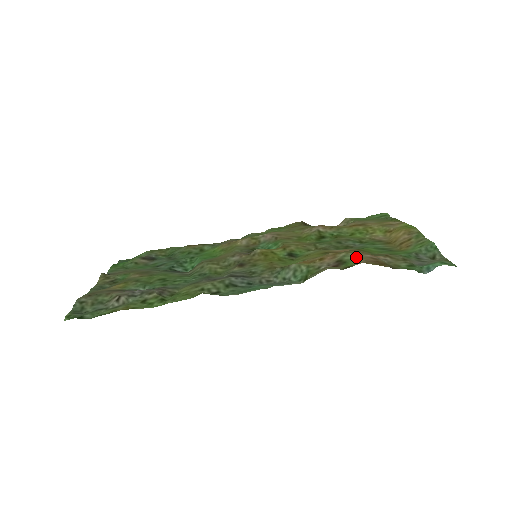
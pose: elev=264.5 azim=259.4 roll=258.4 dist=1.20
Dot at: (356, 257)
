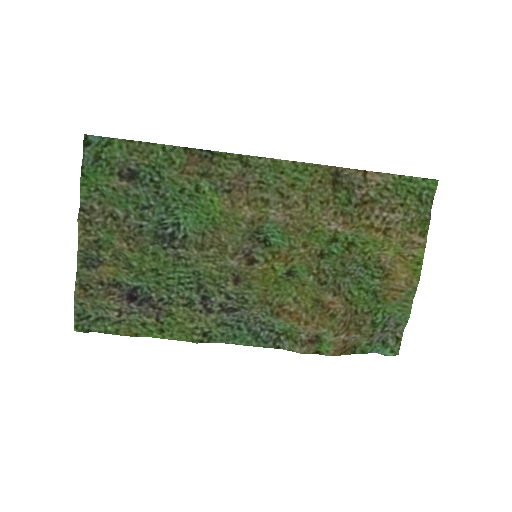
Dot at: (332, 341)
